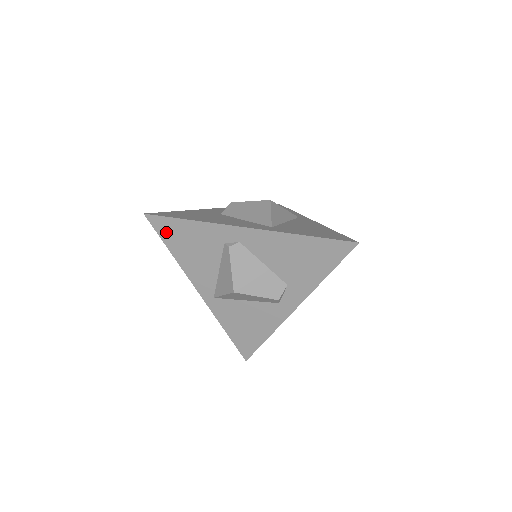
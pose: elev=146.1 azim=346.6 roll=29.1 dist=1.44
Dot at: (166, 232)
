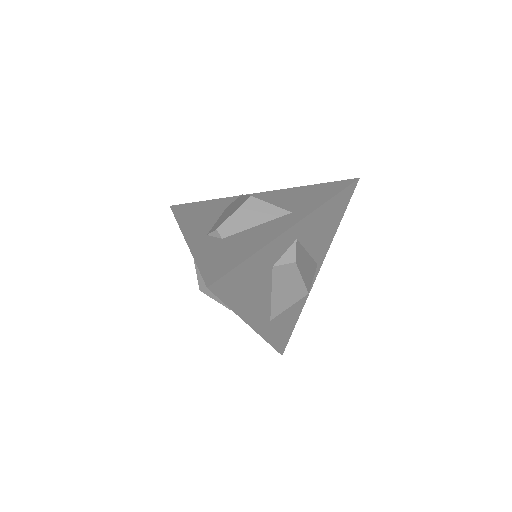
Dot at: occluded
